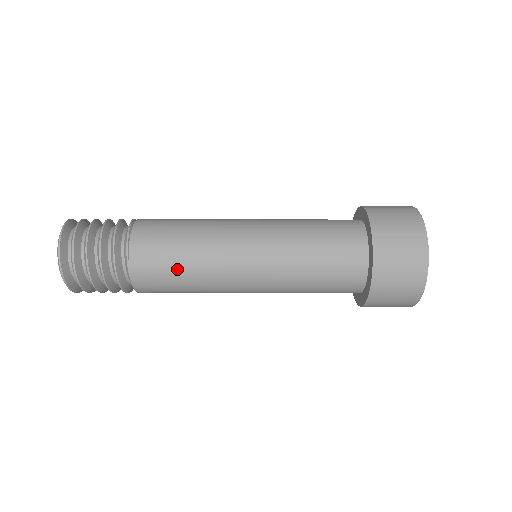
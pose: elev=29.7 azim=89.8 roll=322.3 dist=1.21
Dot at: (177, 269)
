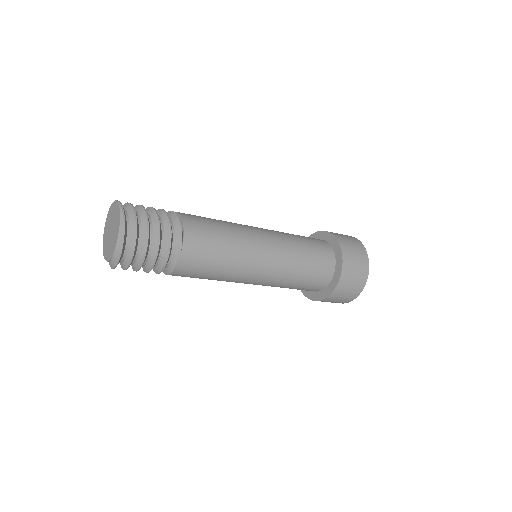
Dot at: (214, 266)
